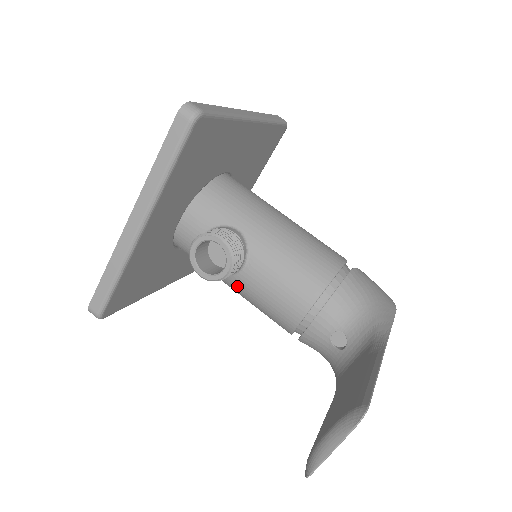
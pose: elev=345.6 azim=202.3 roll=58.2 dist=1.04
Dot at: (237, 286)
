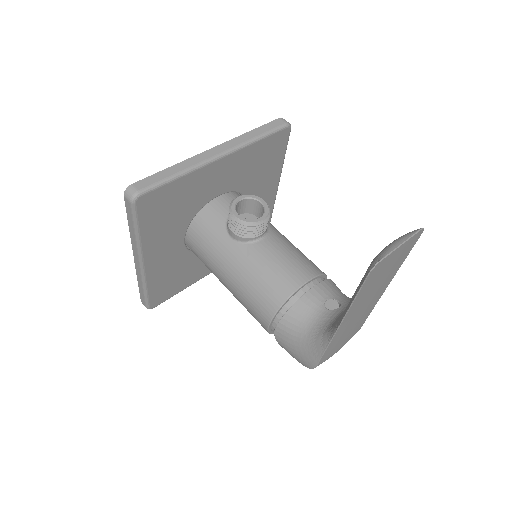
Dot at: (245, 255)
